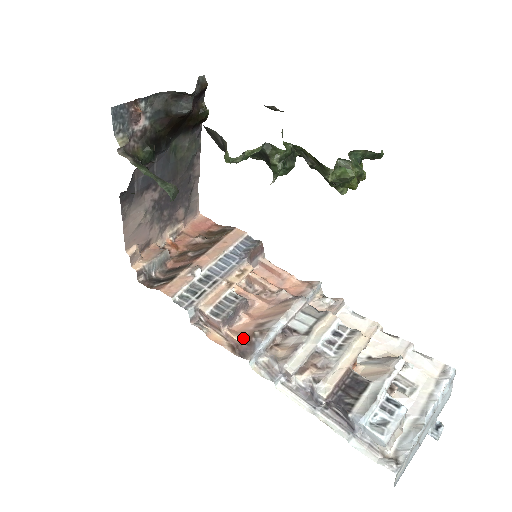
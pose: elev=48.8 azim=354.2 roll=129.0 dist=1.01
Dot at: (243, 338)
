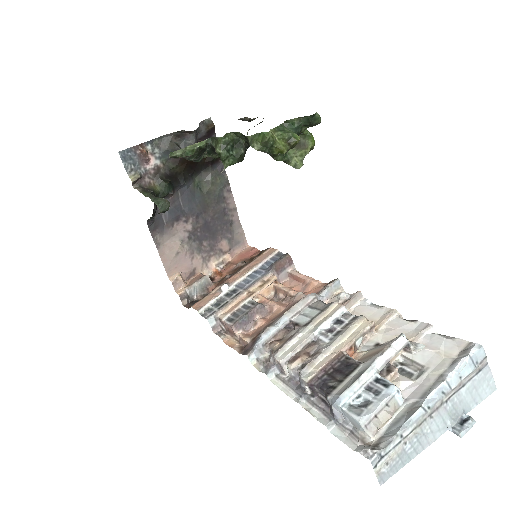
Dot at: (251, 339)
